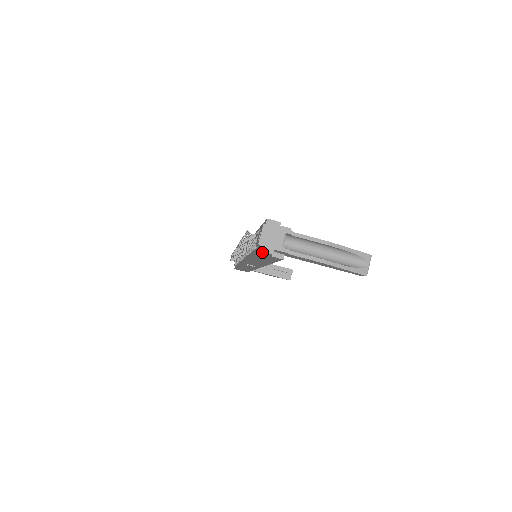
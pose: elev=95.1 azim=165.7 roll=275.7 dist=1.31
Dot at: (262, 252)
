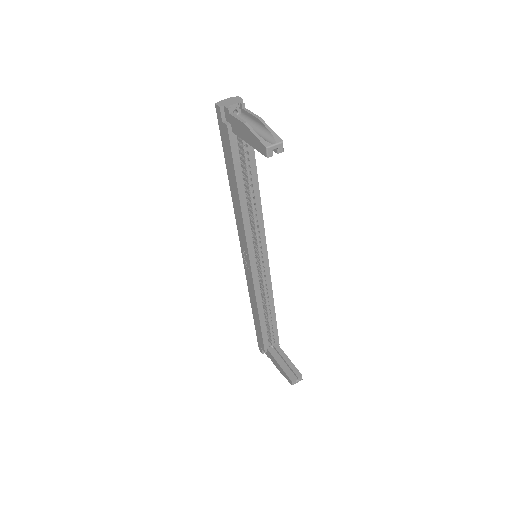
Dot at: (217, 107)
